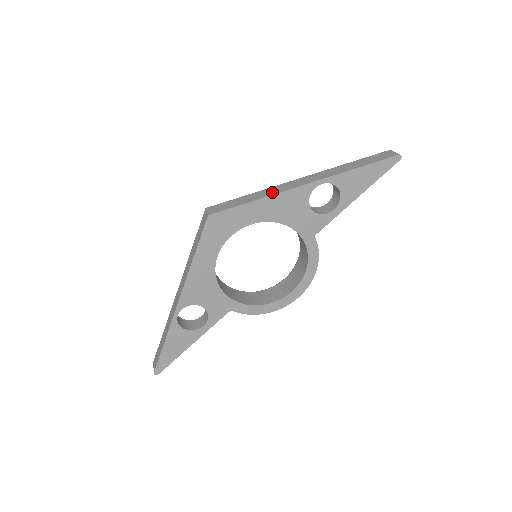
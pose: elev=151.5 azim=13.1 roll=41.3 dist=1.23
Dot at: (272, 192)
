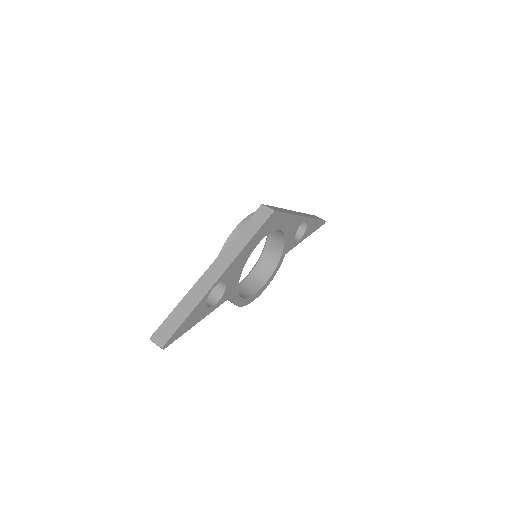
Dot at: occluded
